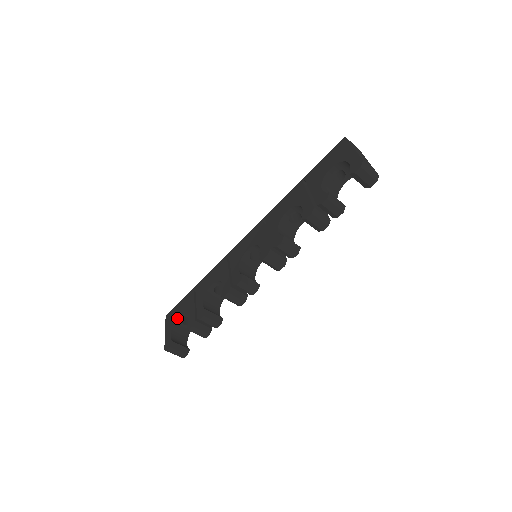
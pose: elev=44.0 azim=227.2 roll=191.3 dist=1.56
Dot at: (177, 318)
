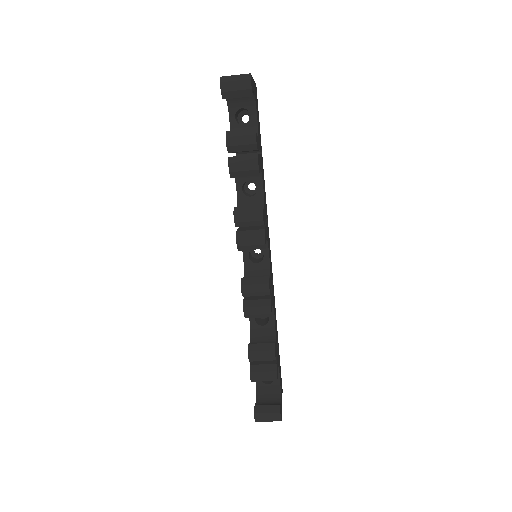
Dot at: occluded
